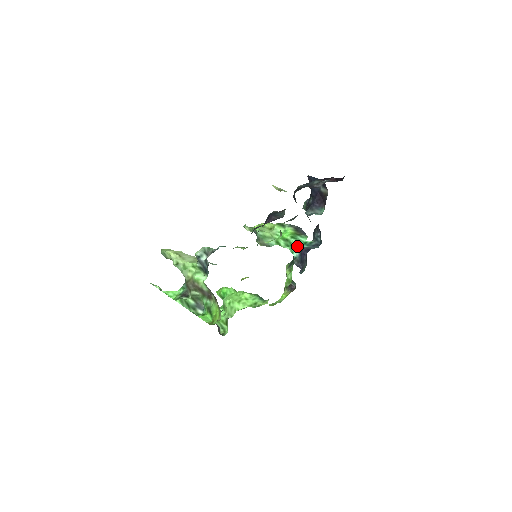
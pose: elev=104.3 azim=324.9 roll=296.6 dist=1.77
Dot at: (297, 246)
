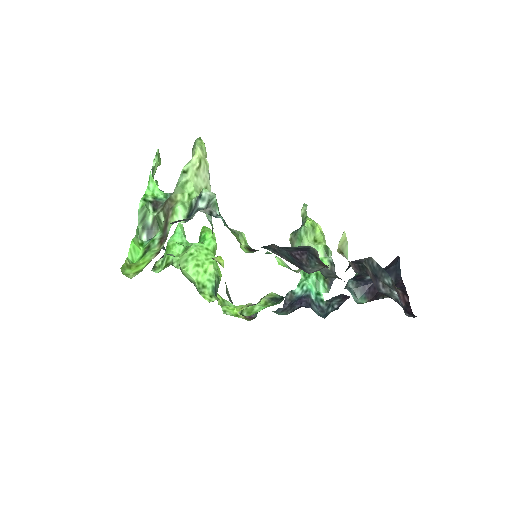
Dot at: (308, 287)
